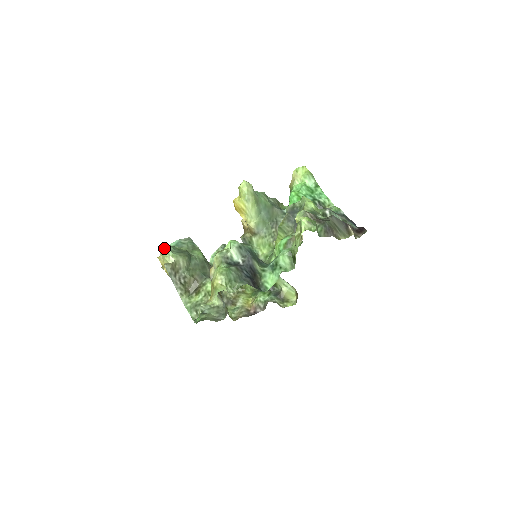
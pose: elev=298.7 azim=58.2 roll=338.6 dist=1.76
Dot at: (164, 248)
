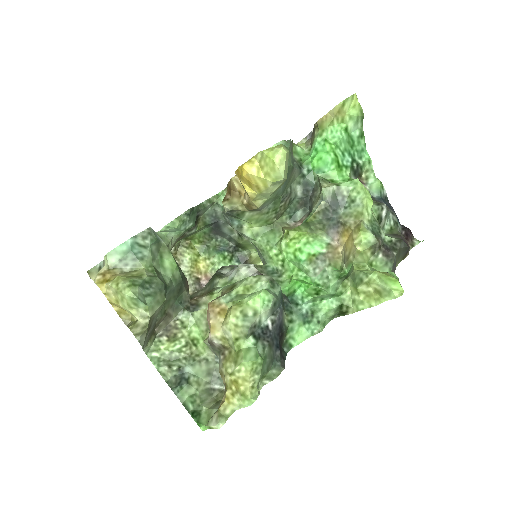
Dot at: (129, 297)
